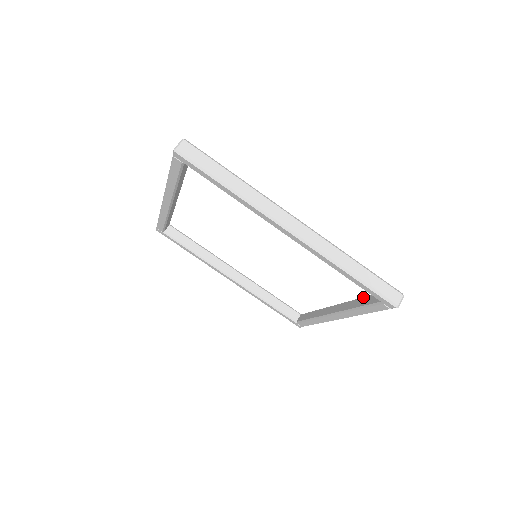
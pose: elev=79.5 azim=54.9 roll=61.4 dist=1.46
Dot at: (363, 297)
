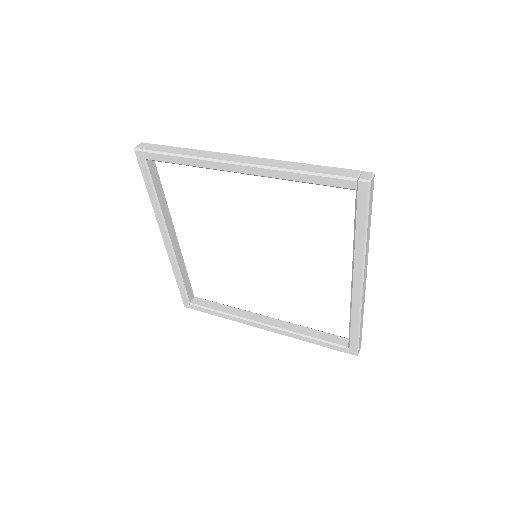
Dot at: (316, 330)
